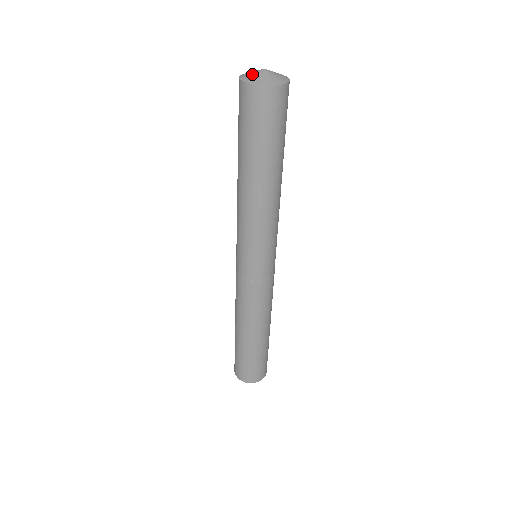
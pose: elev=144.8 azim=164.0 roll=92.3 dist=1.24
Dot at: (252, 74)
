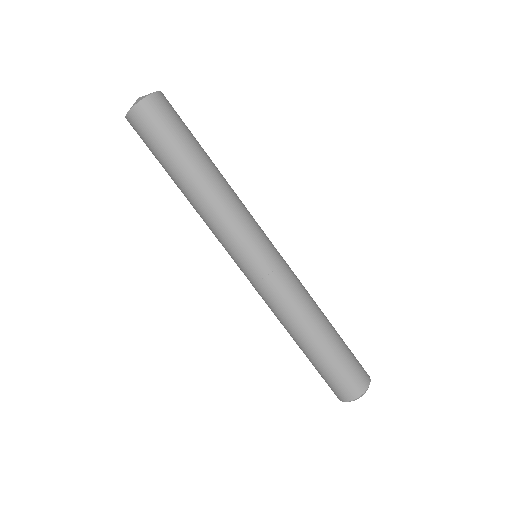
Dot at: (135, 102)
